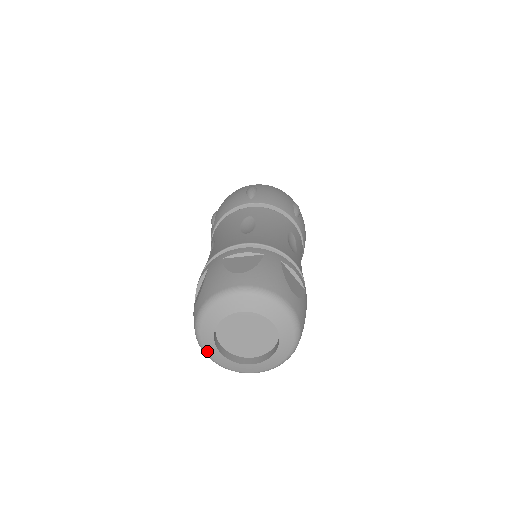
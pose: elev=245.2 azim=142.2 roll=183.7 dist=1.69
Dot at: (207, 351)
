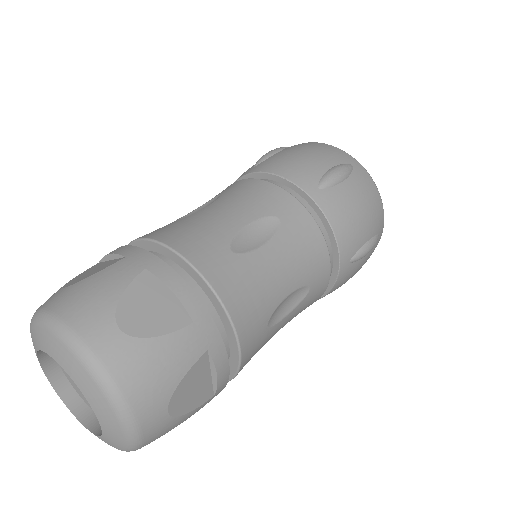
Dot at: occluded
